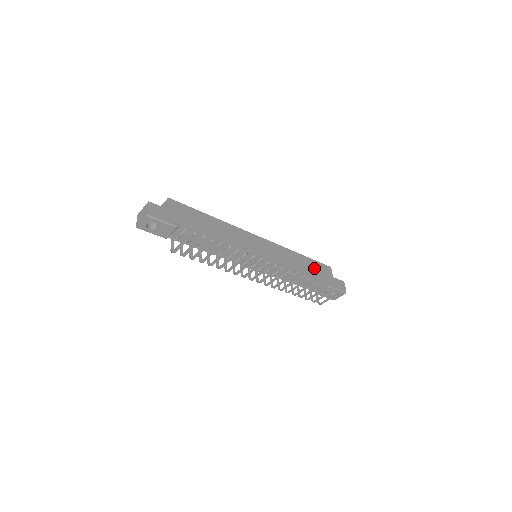
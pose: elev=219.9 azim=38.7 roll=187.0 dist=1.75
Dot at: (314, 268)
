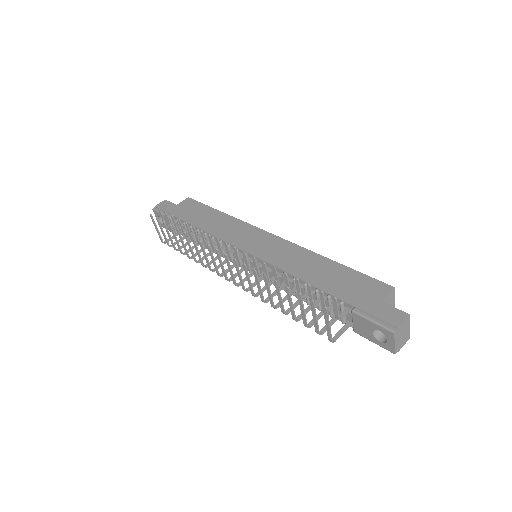
Dot at: (341, 280)
